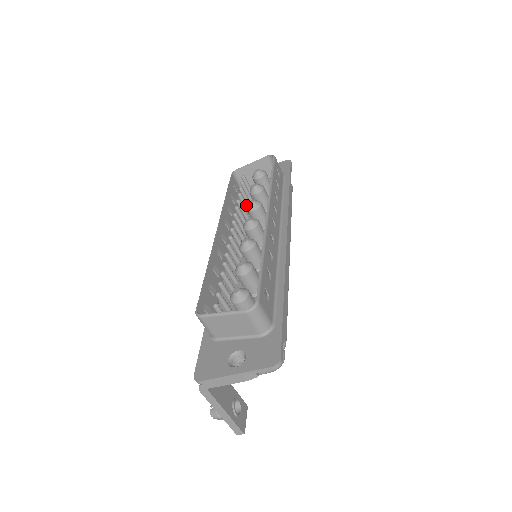
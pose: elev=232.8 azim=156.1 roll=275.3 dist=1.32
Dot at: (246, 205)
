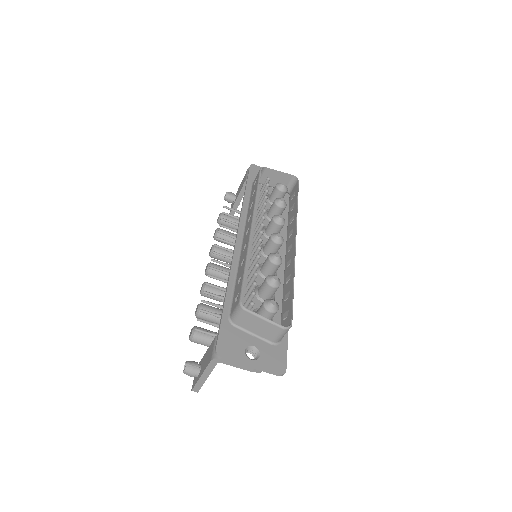
Dot at: occluded
